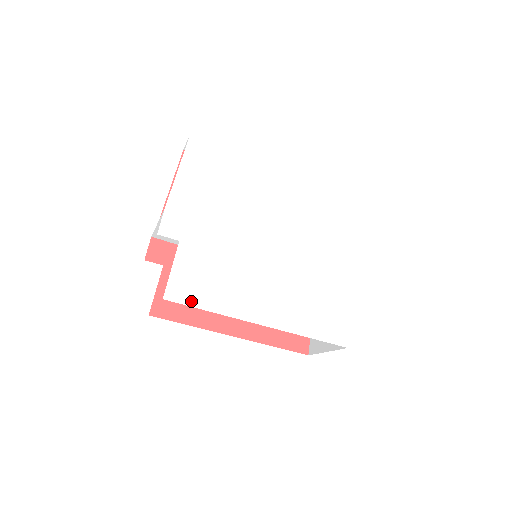
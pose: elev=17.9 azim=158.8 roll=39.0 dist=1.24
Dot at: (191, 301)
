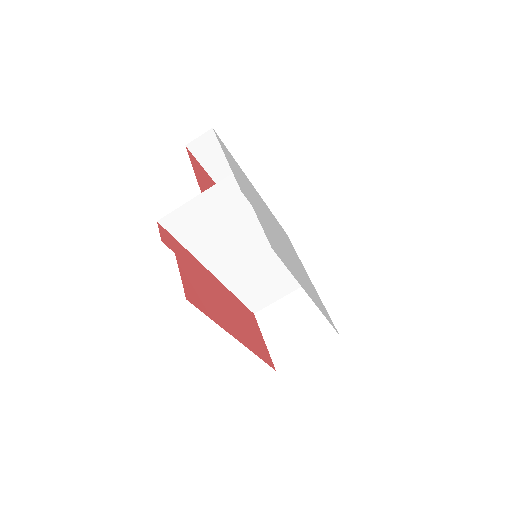
Dot at: (282, 260)
